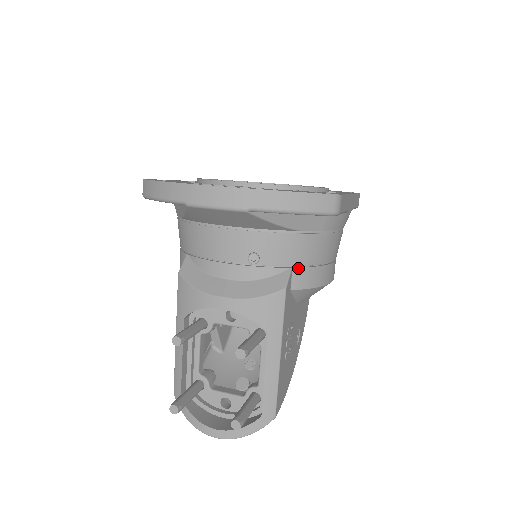
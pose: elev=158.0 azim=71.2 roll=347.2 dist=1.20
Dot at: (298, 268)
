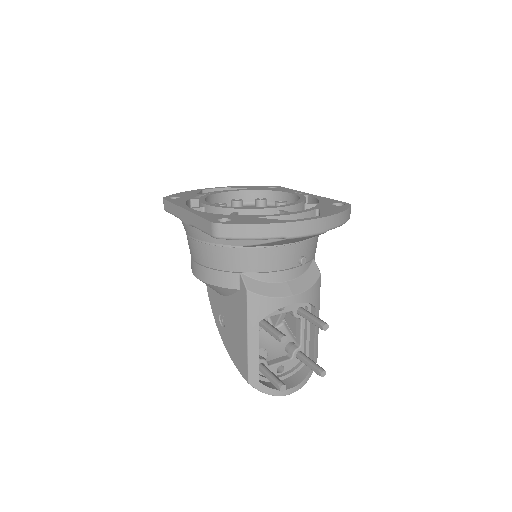
Dot at: (314, 257)
